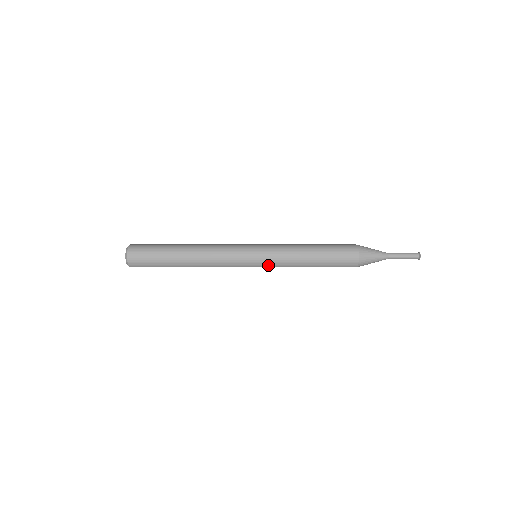
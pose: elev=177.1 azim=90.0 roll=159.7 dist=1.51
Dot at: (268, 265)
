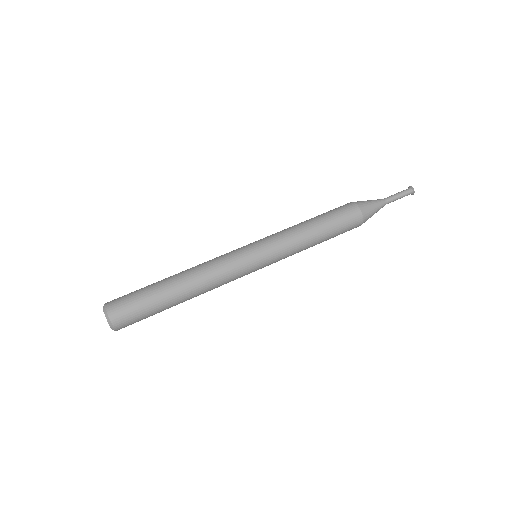
Dot at: (275, 261)
